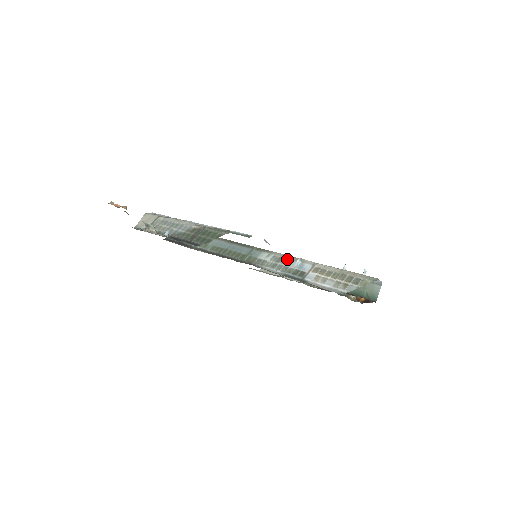
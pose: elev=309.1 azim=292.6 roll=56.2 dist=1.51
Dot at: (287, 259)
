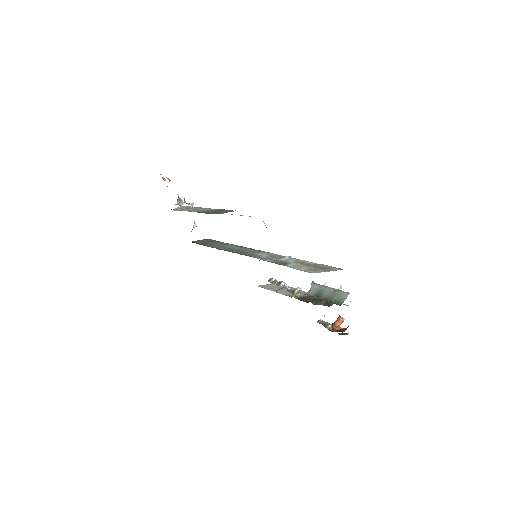
Dot at: (279, 256)
